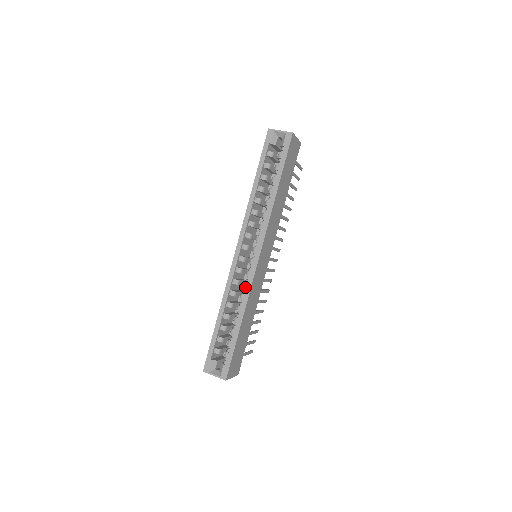
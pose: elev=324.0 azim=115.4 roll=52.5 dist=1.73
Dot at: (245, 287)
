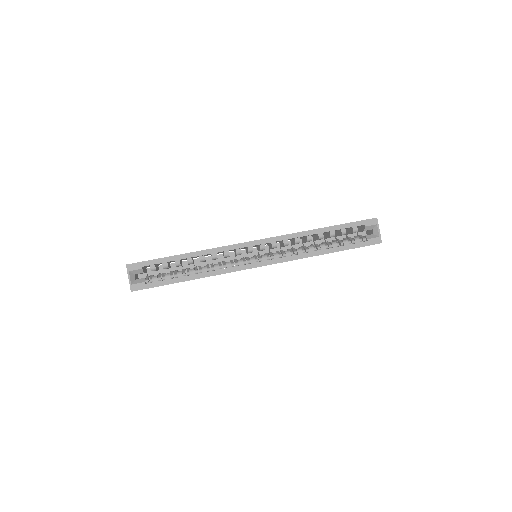
Dot at: (227, 266)
